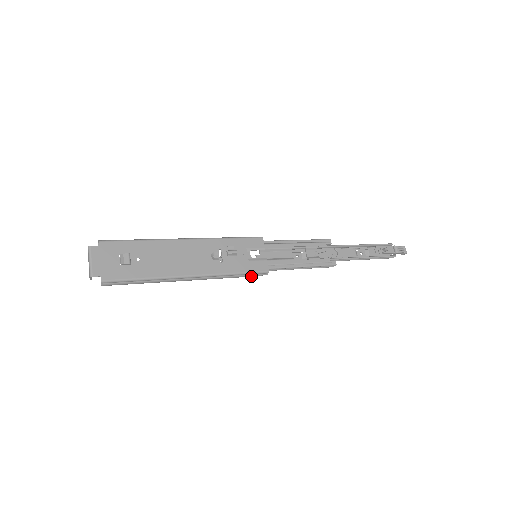
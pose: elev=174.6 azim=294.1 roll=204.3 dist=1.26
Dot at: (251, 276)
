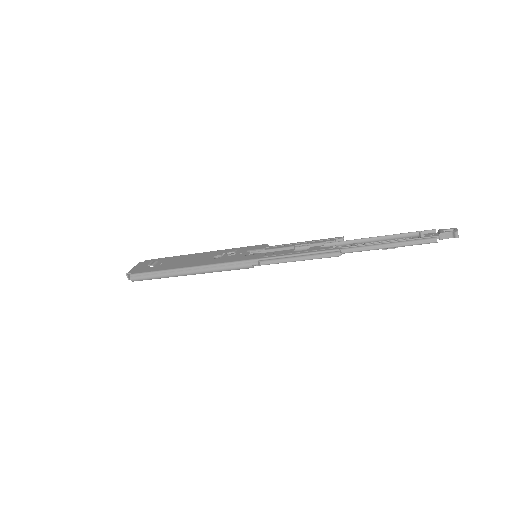
Dot at: (242, 266)
